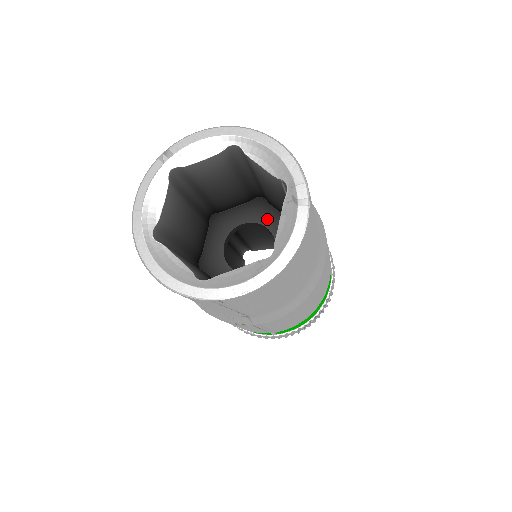
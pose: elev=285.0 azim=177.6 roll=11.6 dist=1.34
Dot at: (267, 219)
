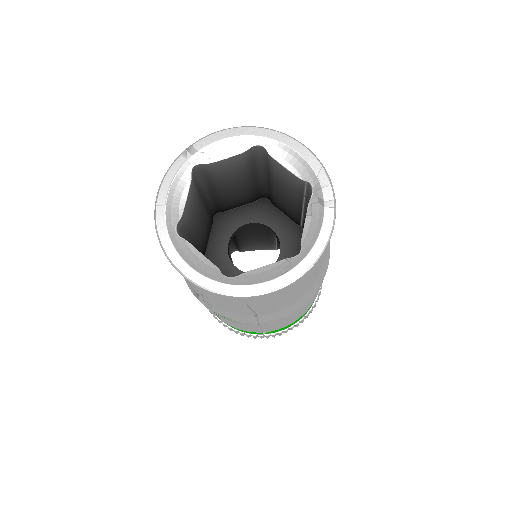
Dot at: (271, 220)
